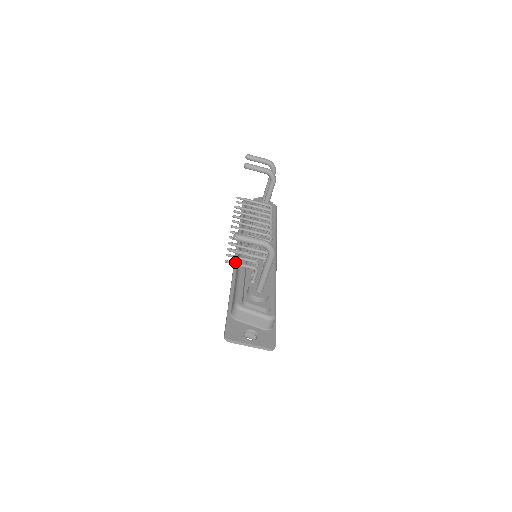
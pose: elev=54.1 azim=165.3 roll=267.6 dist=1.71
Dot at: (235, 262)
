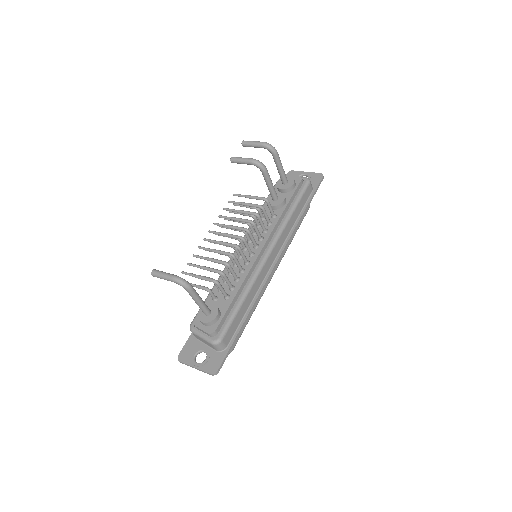
Dot at: (190, 283)
